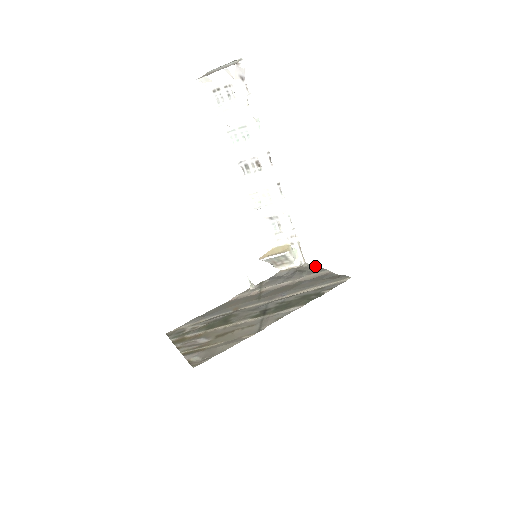
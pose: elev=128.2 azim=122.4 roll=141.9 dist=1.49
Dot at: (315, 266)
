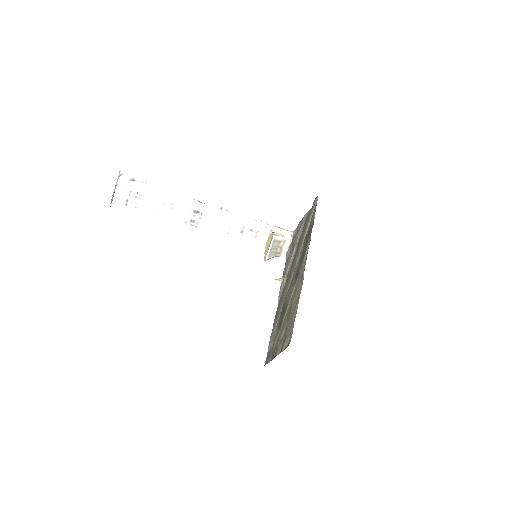
Dot at: (298, 224)
